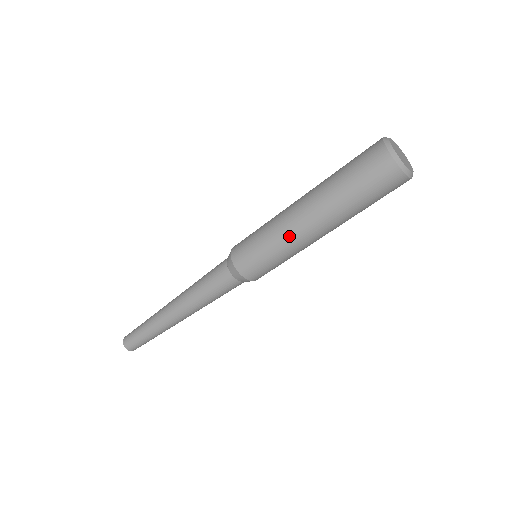
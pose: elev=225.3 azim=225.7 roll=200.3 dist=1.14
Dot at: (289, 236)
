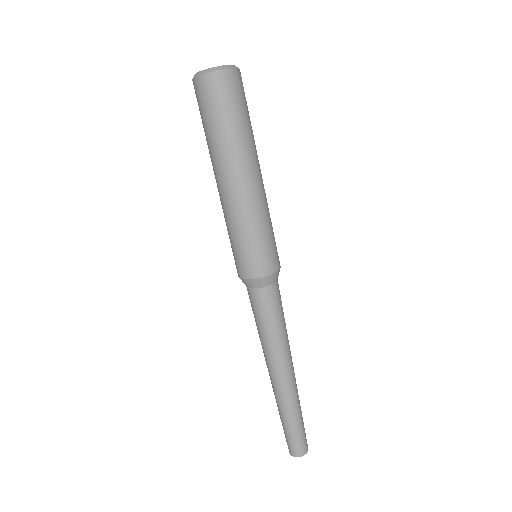
Dot at: (225, 208)
